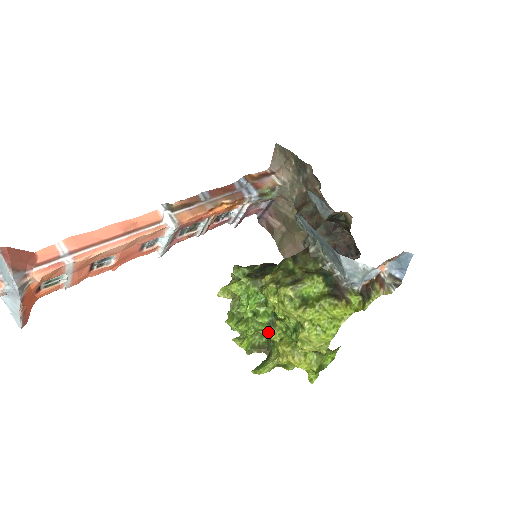
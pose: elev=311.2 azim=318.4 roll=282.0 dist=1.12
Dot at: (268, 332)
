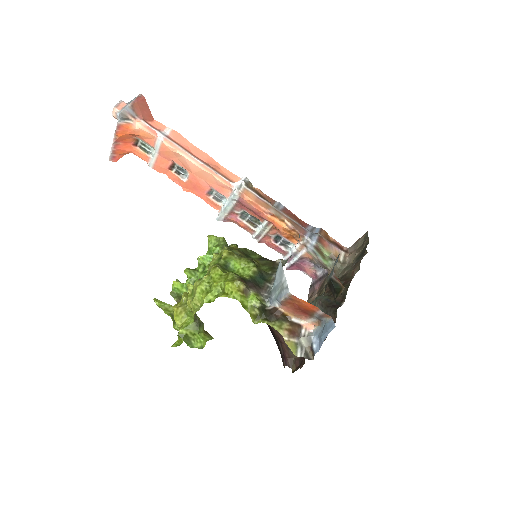
Dot at: occluded
